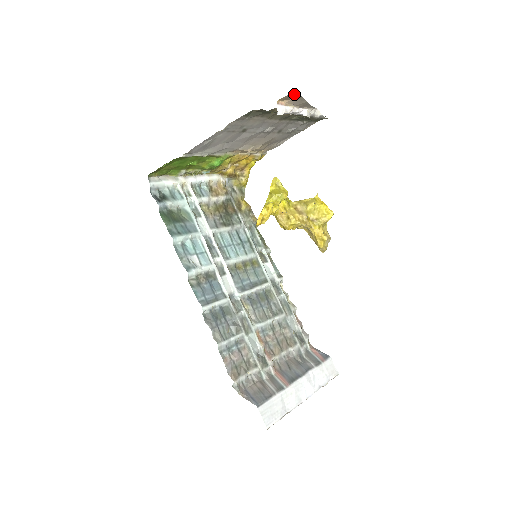
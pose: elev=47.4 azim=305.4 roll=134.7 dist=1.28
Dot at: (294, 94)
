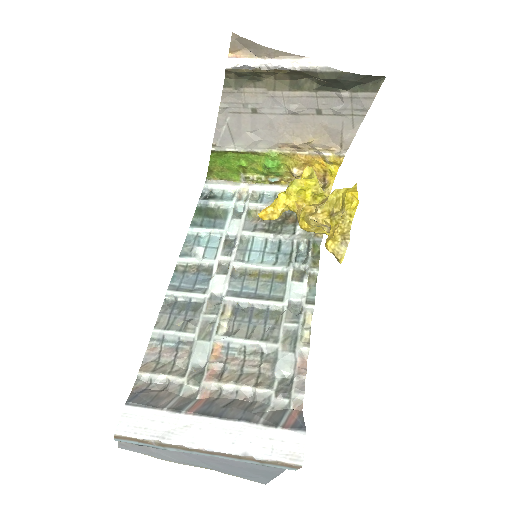
Dot at: (236, 39)
